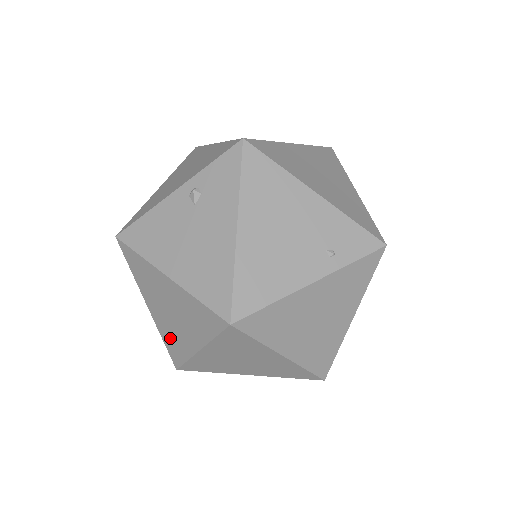
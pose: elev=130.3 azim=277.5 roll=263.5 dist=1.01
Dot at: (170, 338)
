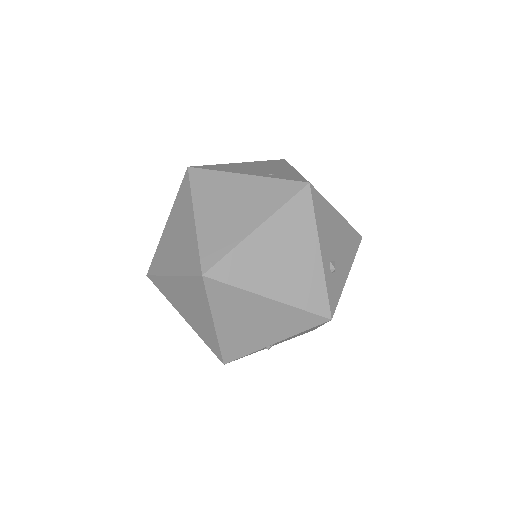
Dot at: occluded
